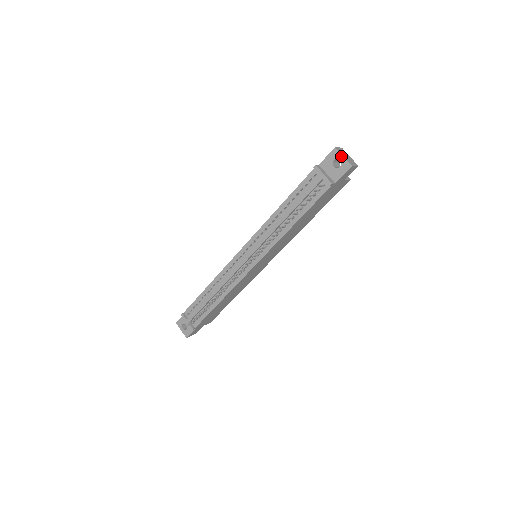
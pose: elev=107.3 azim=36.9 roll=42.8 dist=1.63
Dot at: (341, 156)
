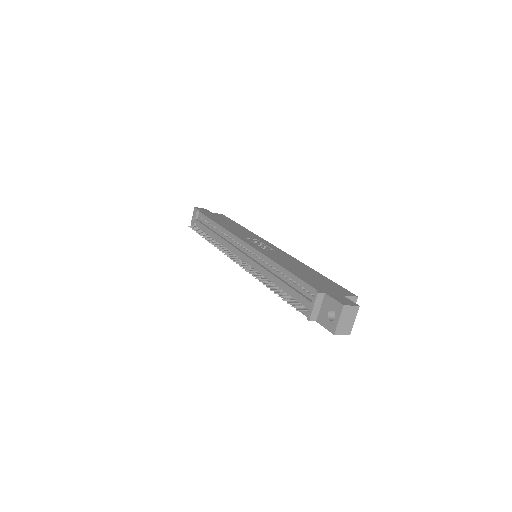
Dot at: (338, 317)
